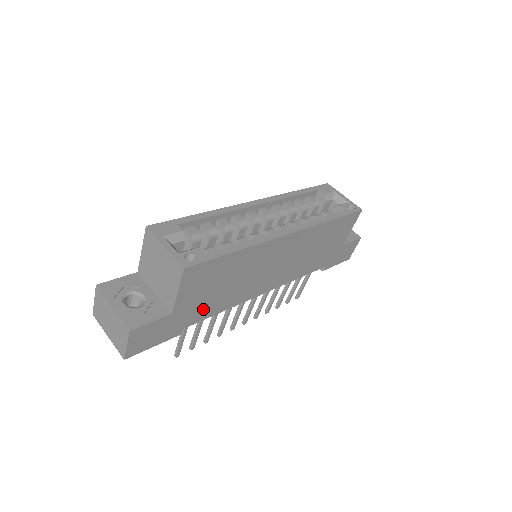
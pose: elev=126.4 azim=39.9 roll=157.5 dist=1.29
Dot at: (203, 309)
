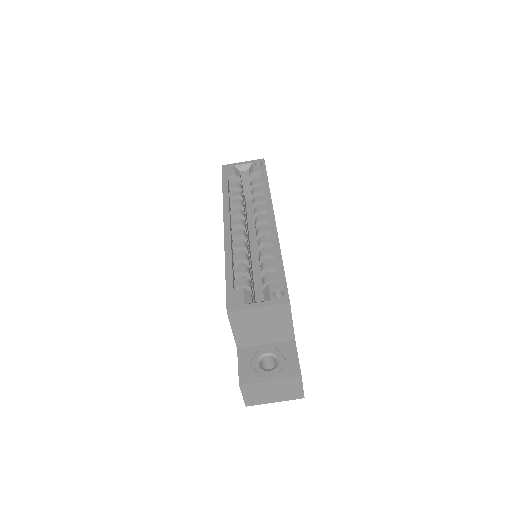
Dot at: occluded
